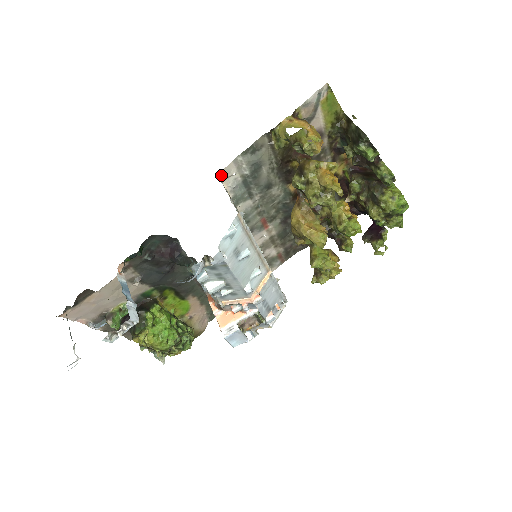
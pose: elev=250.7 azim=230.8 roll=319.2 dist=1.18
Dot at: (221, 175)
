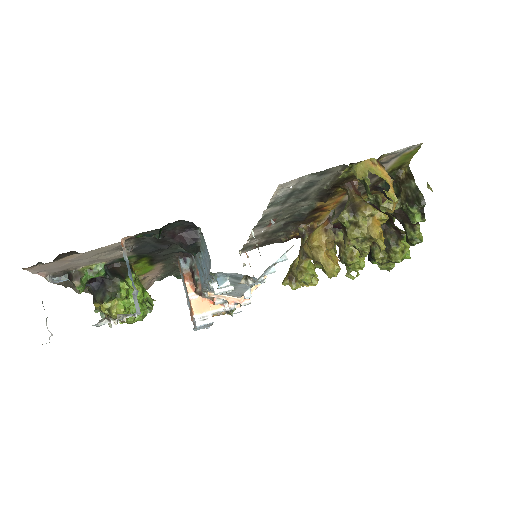
Dot at: (280, 185)
